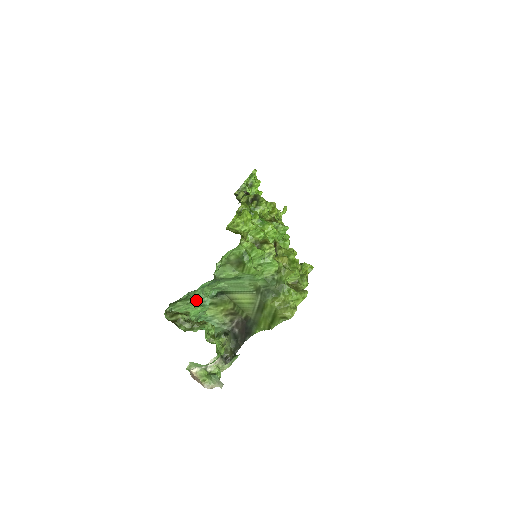
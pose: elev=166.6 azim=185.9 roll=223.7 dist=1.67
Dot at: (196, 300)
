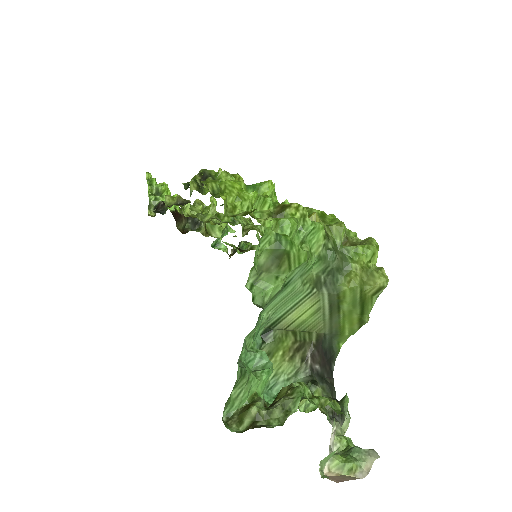
Dot at: occluded
